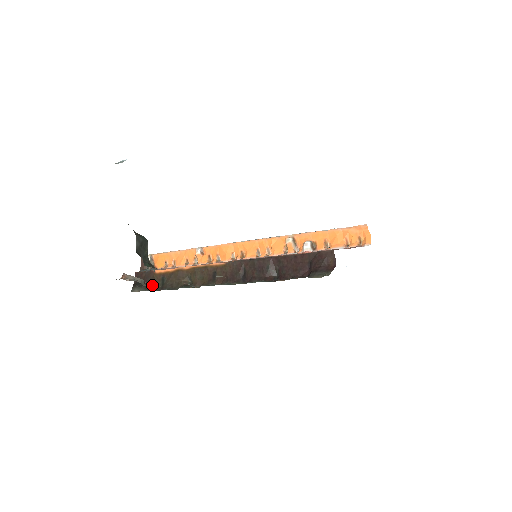
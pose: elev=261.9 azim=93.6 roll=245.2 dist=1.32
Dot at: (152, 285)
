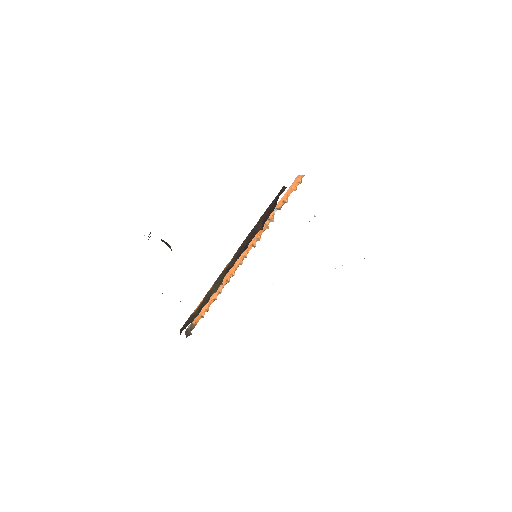
Dot at: (192, 320)
